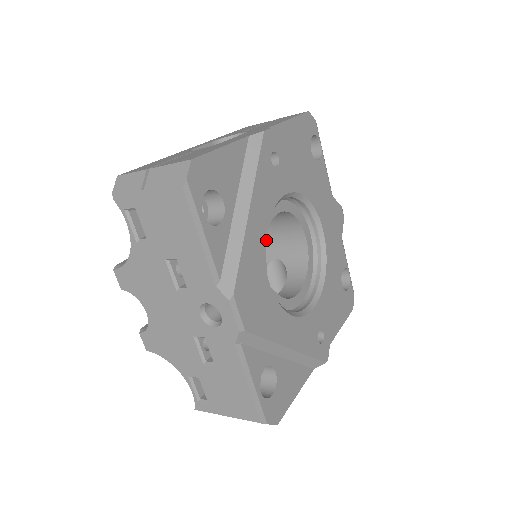
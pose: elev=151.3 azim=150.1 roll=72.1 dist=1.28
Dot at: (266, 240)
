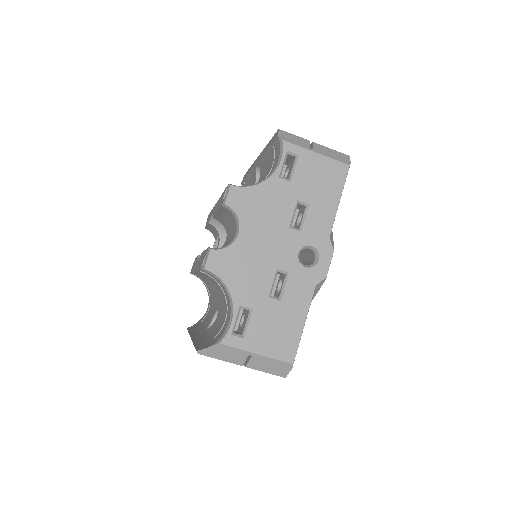
Dot at: occluded
